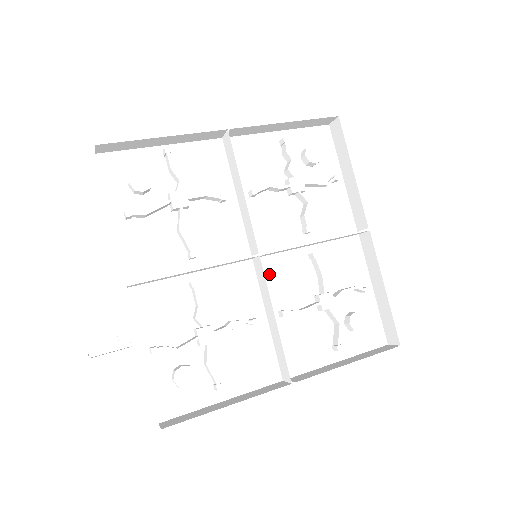
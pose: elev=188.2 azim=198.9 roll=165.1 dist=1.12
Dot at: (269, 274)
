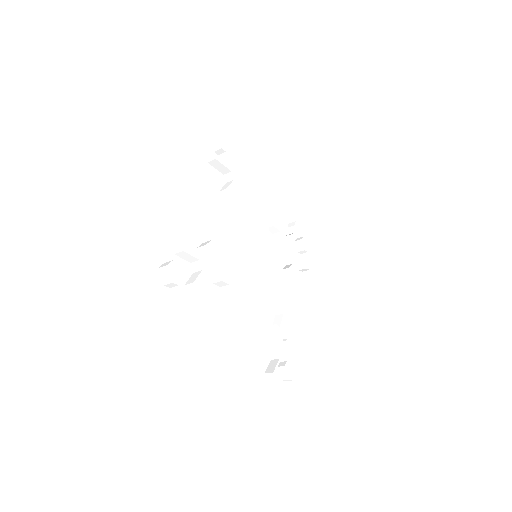
Dot at: occluded
